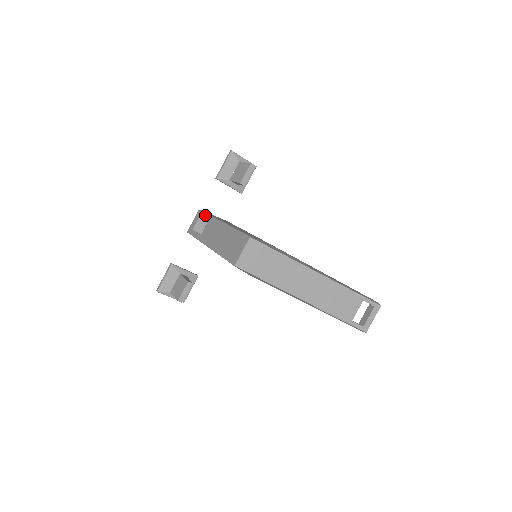
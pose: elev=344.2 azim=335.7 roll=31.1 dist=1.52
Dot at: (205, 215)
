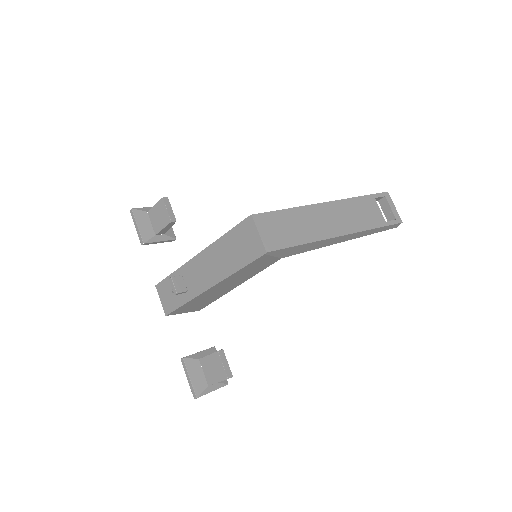
Dot at: occluded
